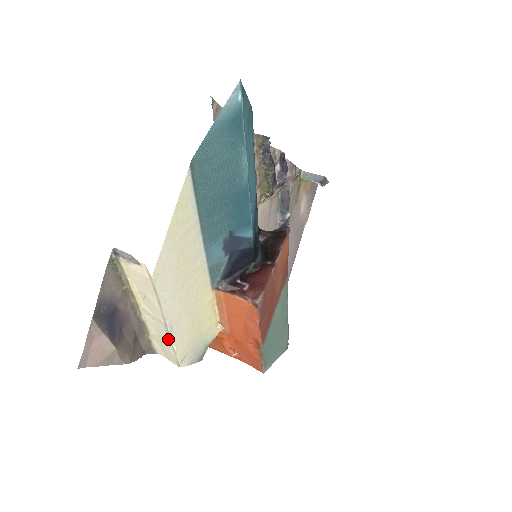
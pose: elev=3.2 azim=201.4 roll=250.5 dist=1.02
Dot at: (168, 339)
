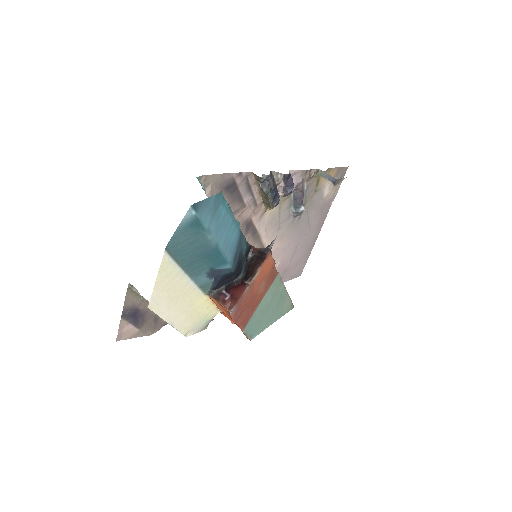
Dot at: (173, 326)
